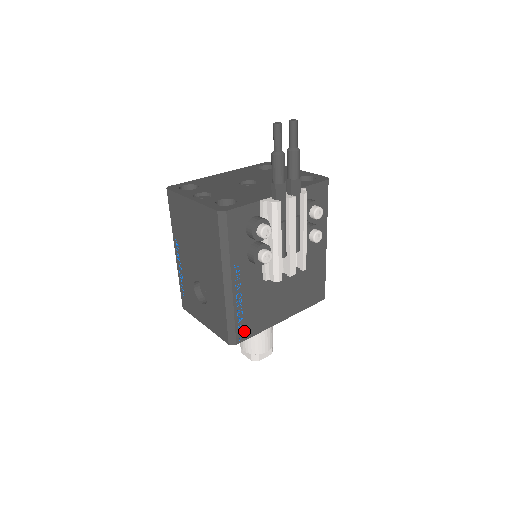
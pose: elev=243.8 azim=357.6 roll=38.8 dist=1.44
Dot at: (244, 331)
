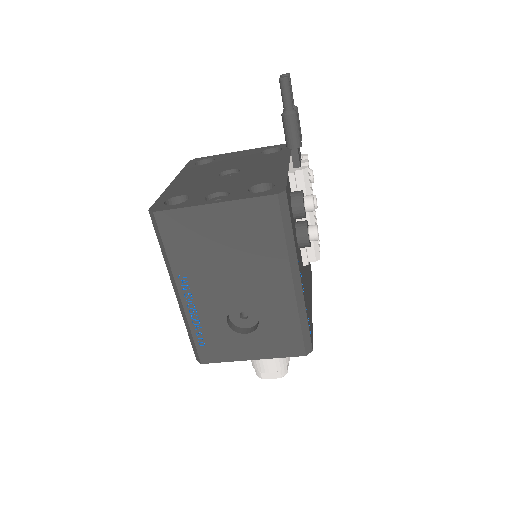
Dot at: (310, 332)
